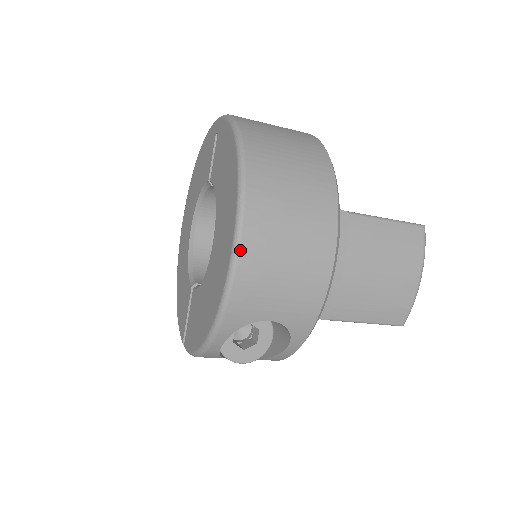
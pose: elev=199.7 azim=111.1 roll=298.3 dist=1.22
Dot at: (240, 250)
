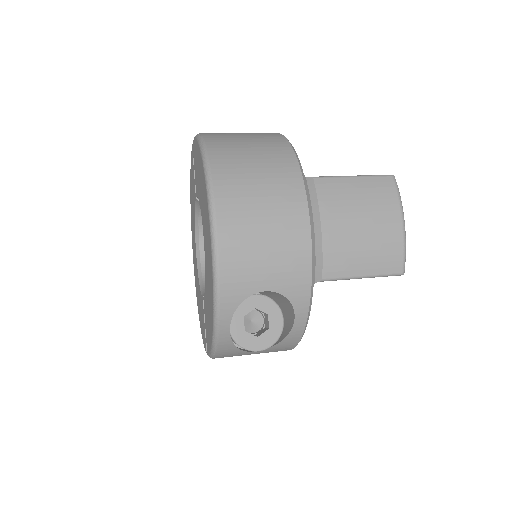
Dot at: (217, 227)
